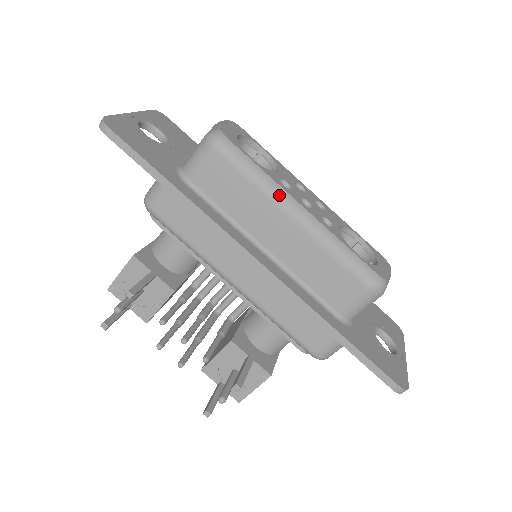
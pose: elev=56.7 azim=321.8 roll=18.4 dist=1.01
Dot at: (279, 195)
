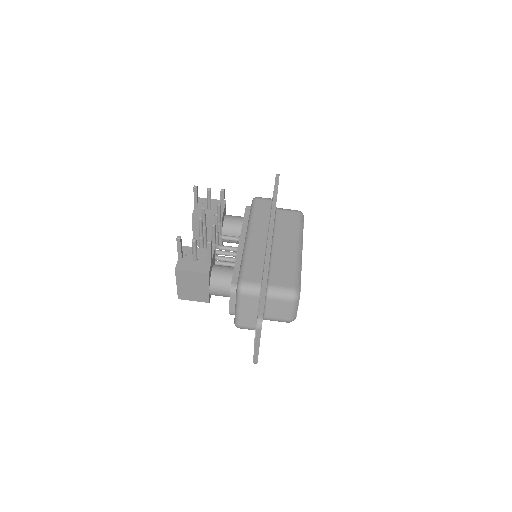
Dot at: (300, 239)
